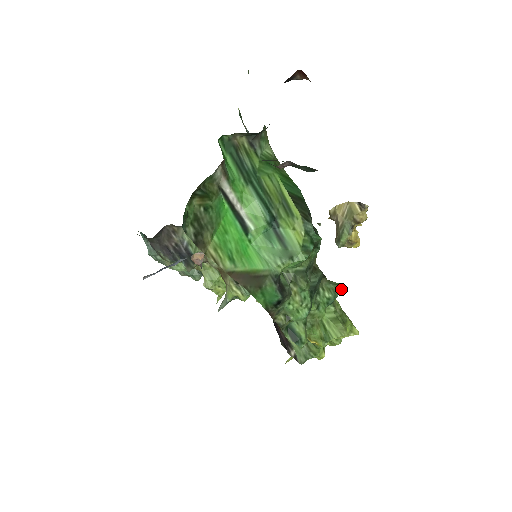
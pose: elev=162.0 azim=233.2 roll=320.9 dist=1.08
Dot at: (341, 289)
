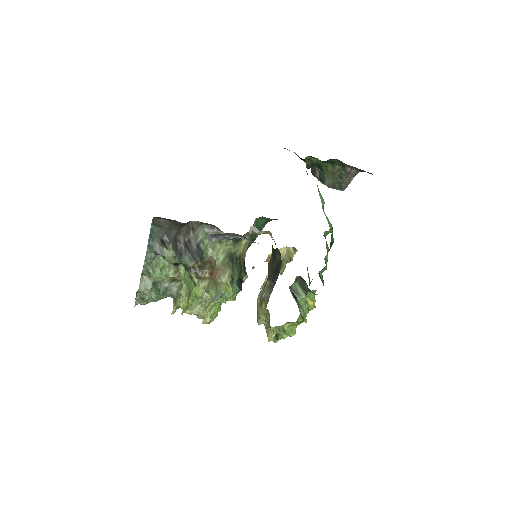
Dot at: occluded
